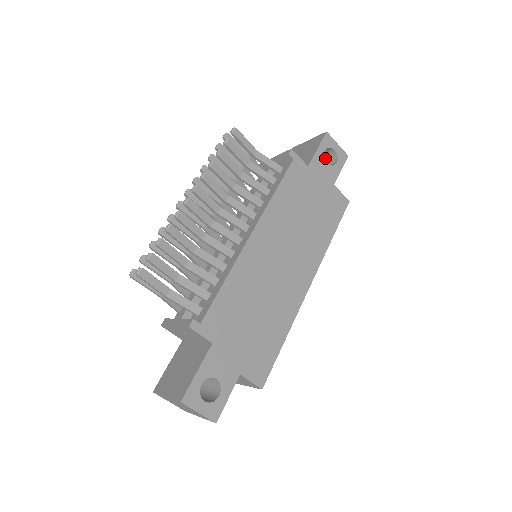
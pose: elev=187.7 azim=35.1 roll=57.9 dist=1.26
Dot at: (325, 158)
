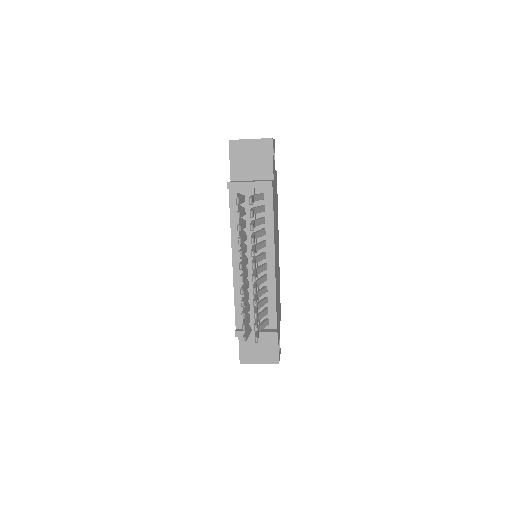
Dot at: occluded
